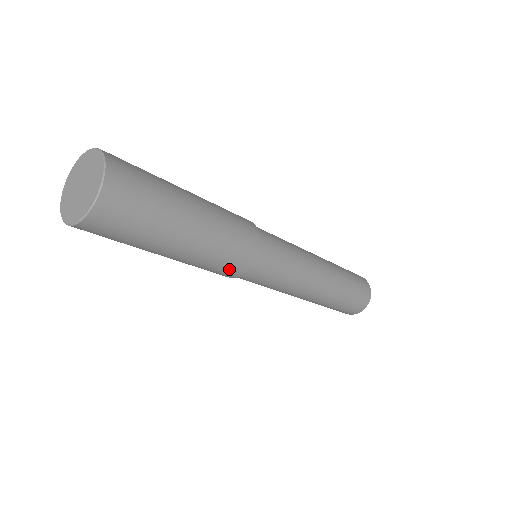
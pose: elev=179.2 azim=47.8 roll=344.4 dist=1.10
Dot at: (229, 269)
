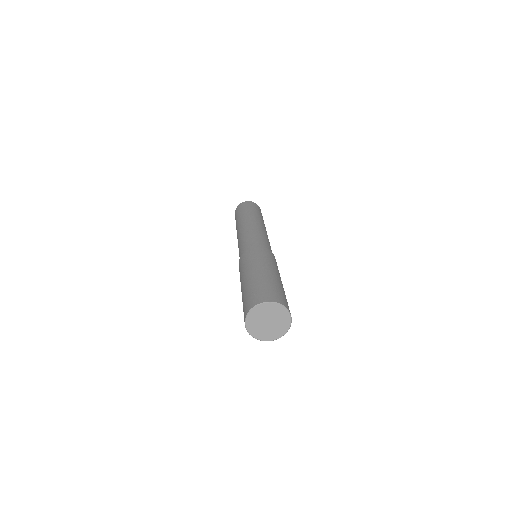
Dot at: occluded
